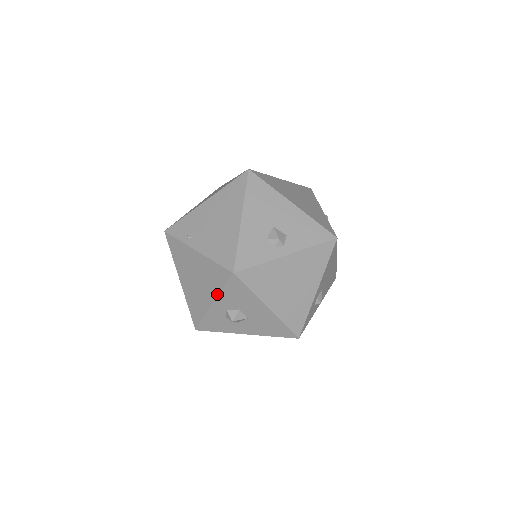
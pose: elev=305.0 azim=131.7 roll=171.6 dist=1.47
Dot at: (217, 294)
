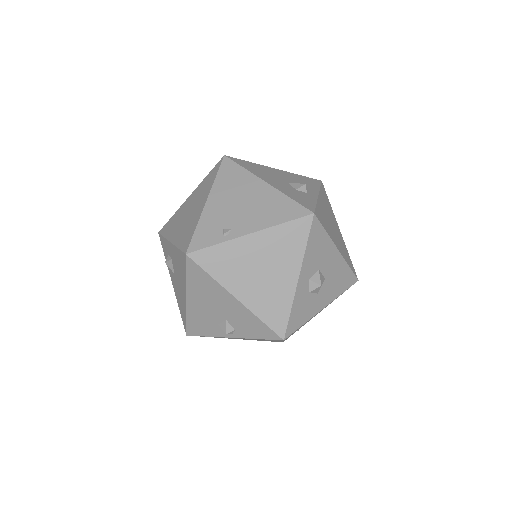
Dot at: (301, 259)
